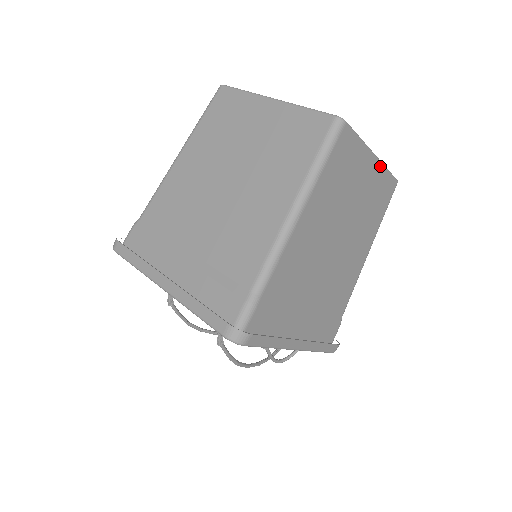
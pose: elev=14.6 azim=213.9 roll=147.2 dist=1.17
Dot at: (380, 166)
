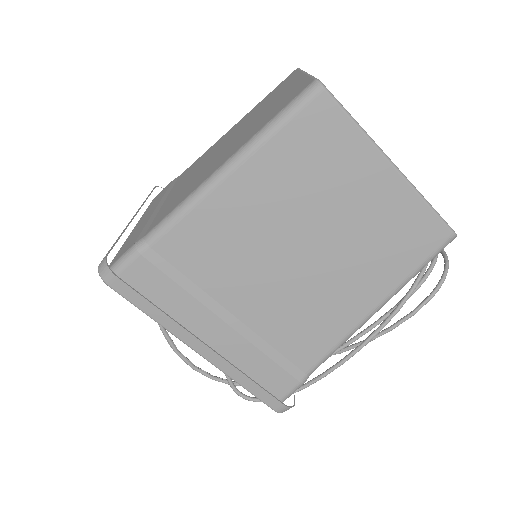
Dot at: (406, 187)
